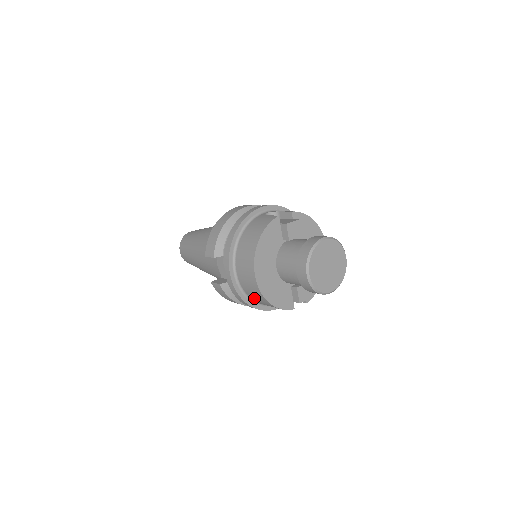
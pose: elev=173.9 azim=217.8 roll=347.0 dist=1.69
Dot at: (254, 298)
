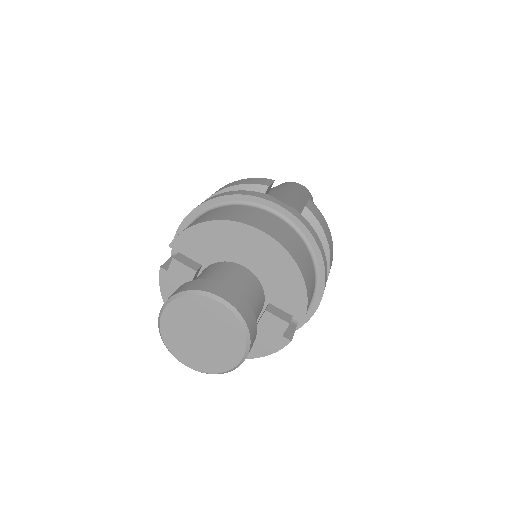
Dot at: occluded
